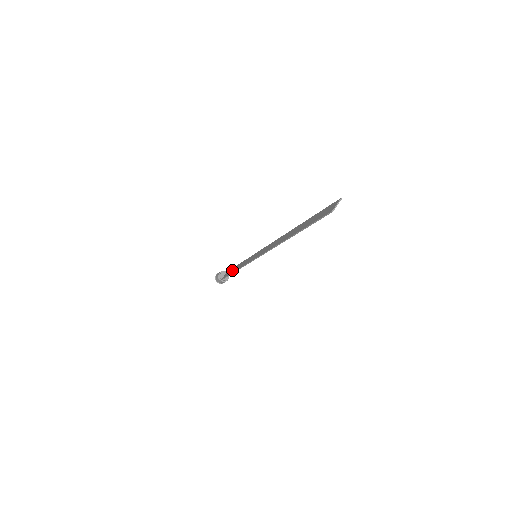
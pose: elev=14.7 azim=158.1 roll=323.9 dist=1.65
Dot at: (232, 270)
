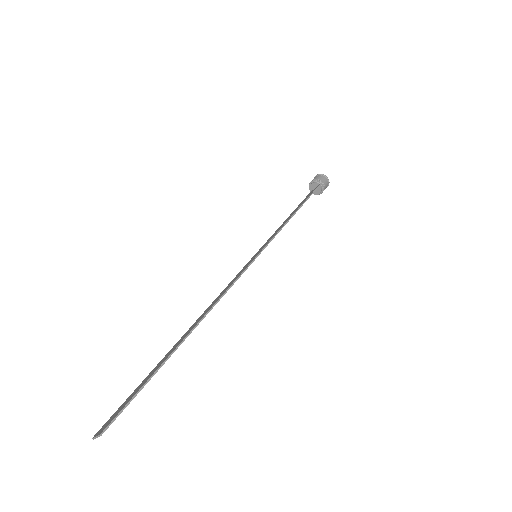
Dot at: (298, 206)
